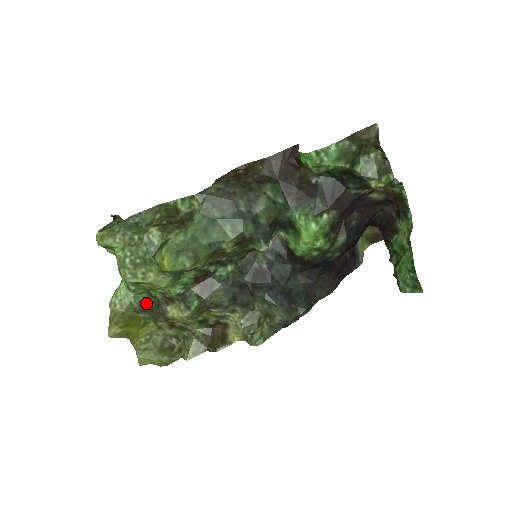
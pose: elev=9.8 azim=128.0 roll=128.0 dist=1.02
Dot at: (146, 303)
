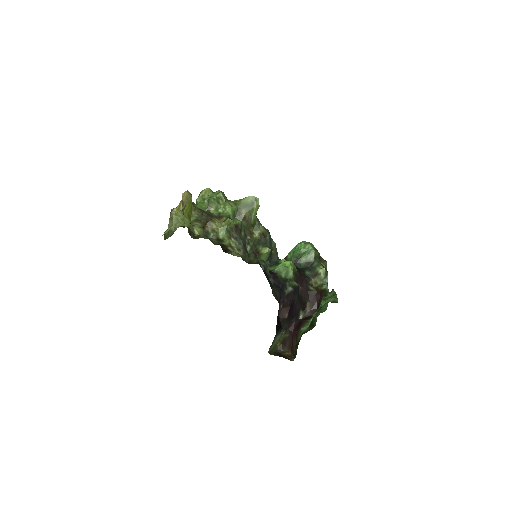
Dot at: (204, 211)
